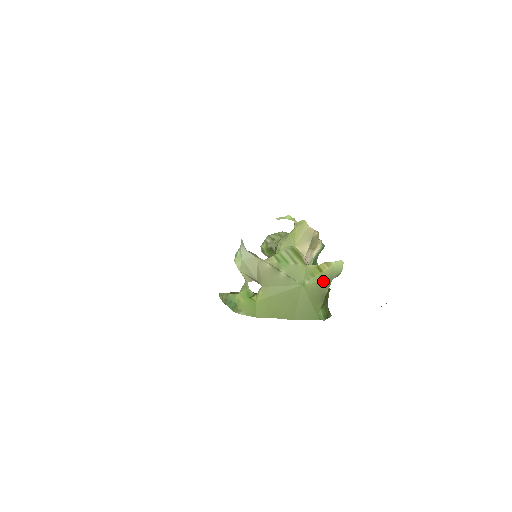
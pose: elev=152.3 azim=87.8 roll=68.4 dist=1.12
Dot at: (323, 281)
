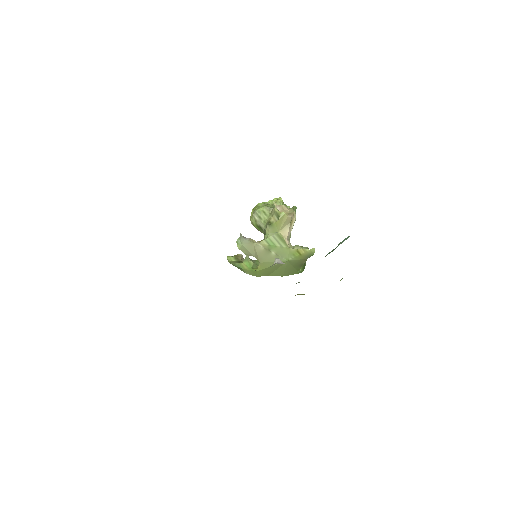
Dot at: (302, 259)
